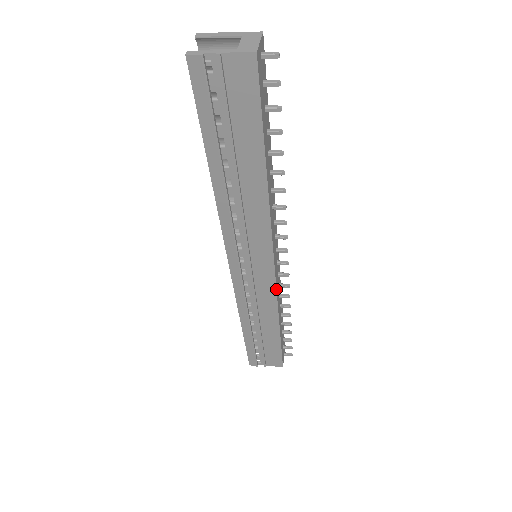
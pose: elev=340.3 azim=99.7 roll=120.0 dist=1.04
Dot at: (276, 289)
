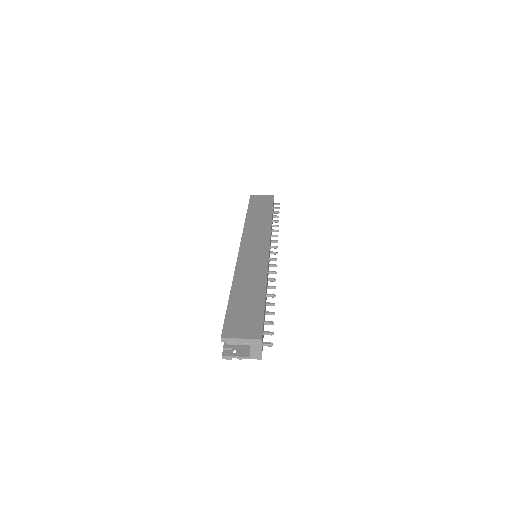
Dot at: occluded
